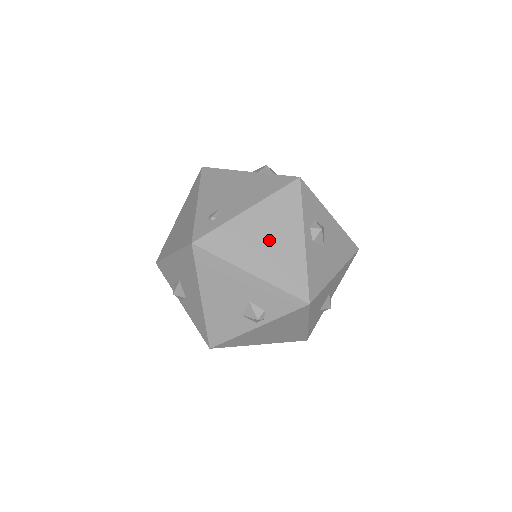
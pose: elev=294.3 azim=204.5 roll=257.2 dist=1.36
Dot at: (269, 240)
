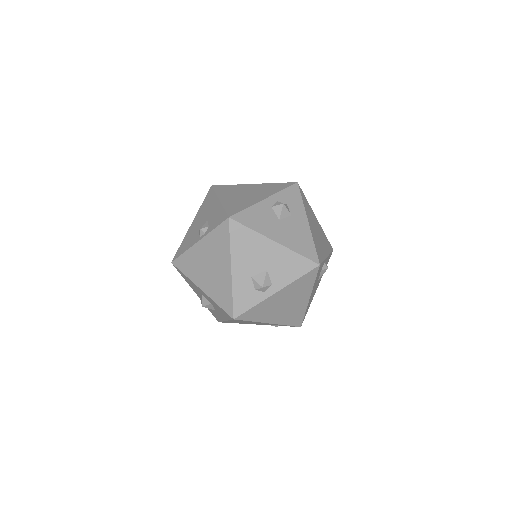
Dot at: (247, 194)
